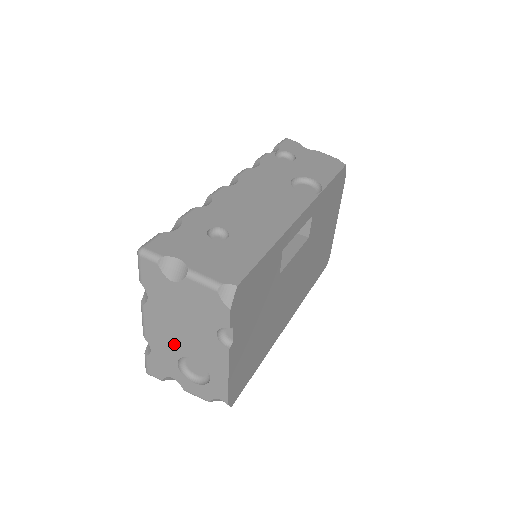
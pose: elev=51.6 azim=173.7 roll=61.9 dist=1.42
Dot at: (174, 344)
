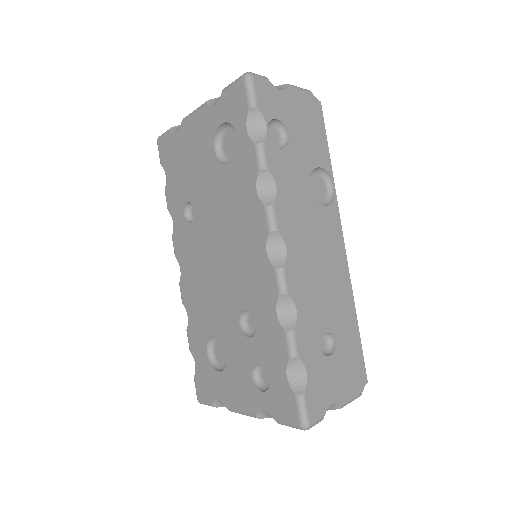
Dot at: occluded
